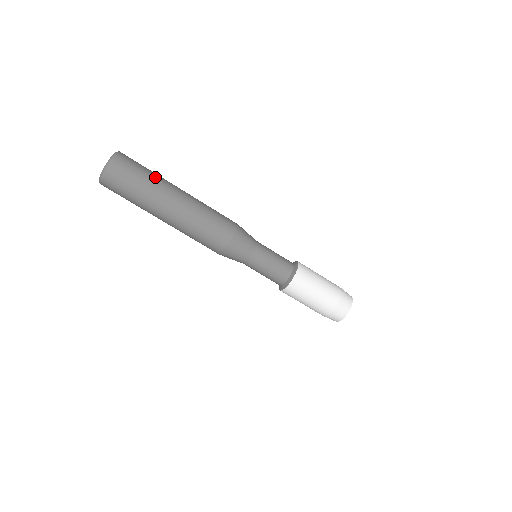
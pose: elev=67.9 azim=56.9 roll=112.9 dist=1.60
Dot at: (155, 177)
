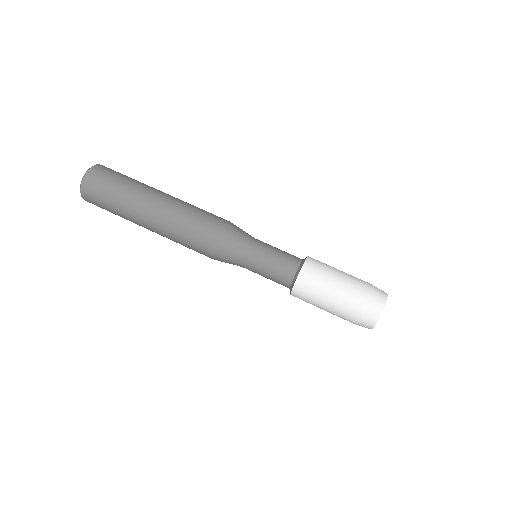
Dot at: (129, 186)
